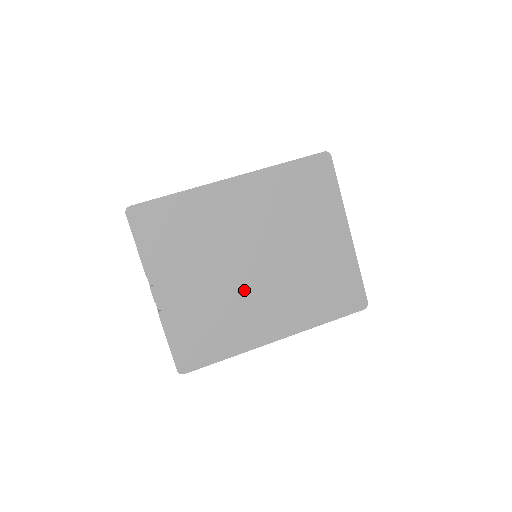
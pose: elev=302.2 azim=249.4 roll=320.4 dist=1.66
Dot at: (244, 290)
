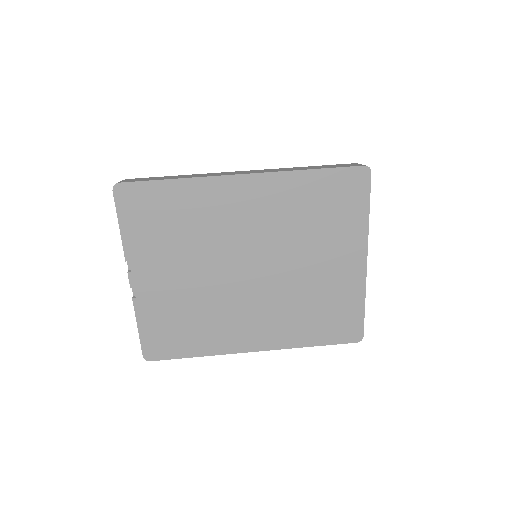
Dot at: (230, 296)
